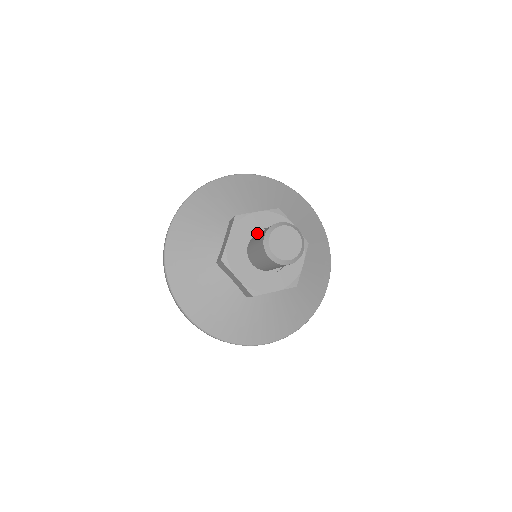
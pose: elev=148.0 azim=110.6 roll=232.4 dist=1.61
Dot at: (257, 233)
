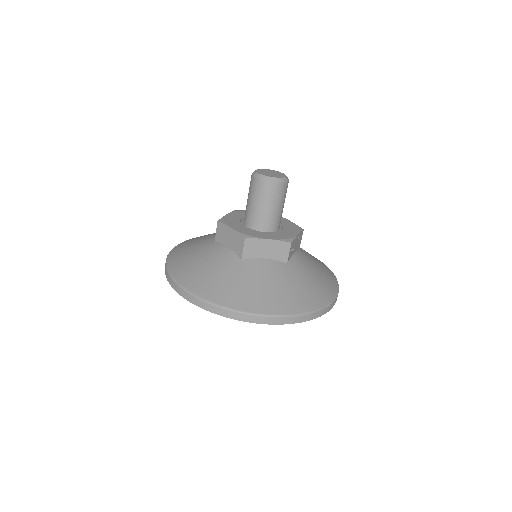
Dot at: occluded
